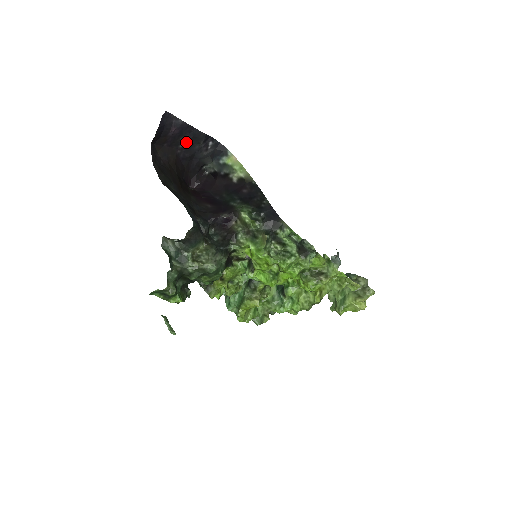
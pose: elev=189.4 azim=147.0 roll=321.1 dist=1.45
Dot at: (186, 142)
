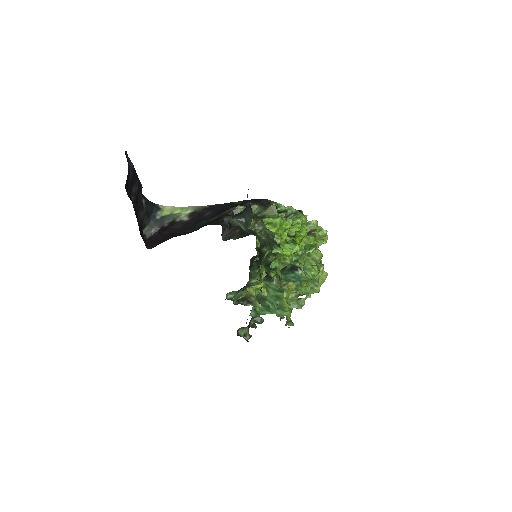
Dot at: (135, 194)
